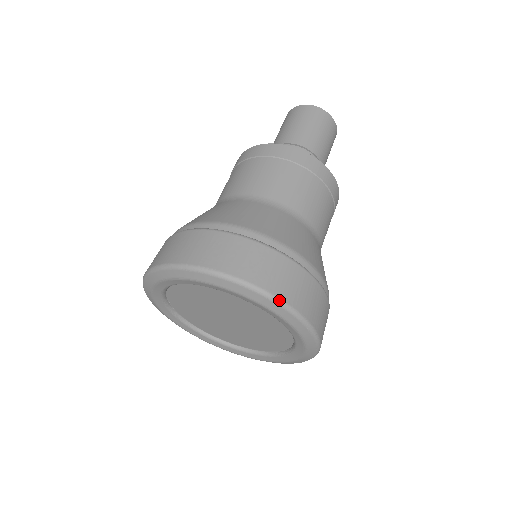
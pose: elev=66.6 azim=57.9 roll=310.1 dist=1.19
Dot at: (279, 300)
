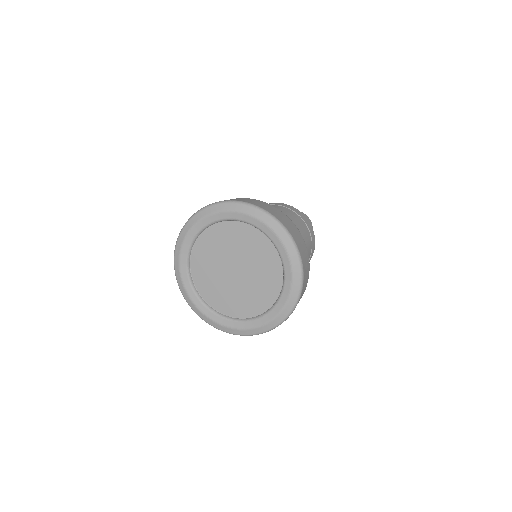
Dot at: (269, 213)
